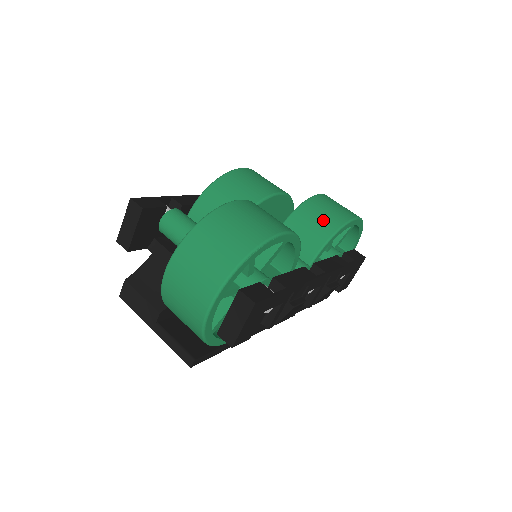
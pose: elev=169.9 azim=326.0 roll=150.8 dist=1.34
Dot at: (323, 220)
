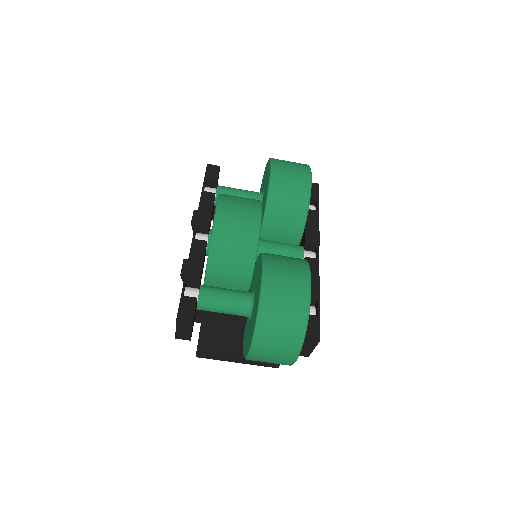
Dot at: (293, 204)
